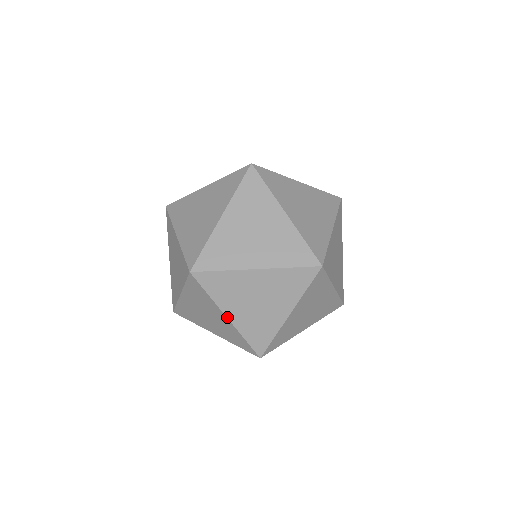
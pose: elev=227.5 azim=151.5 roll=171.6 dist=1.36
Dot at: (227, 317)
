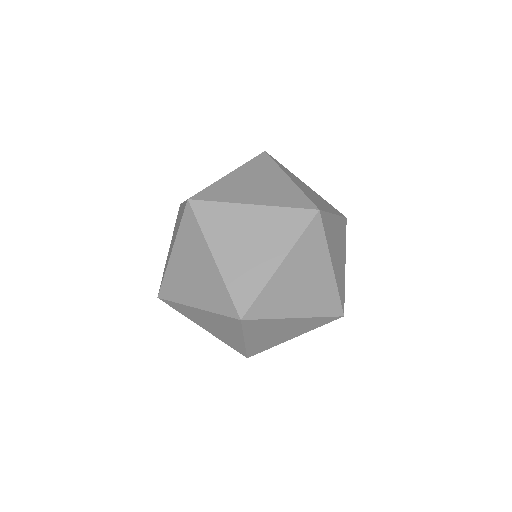
Dot at: (252, 204)
